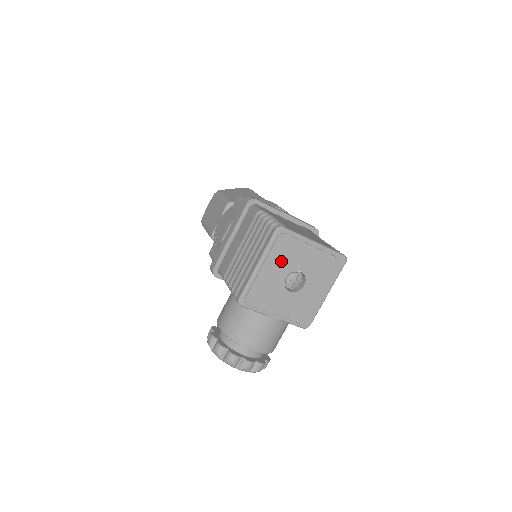
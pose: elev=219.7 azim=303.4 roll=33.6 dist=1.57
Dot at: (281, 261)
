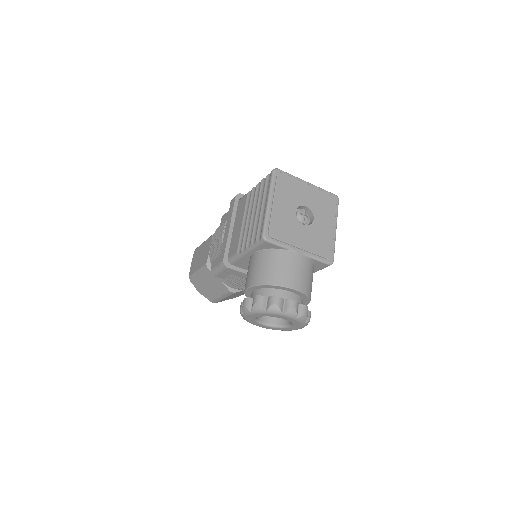
Dot at: (287, 196)
